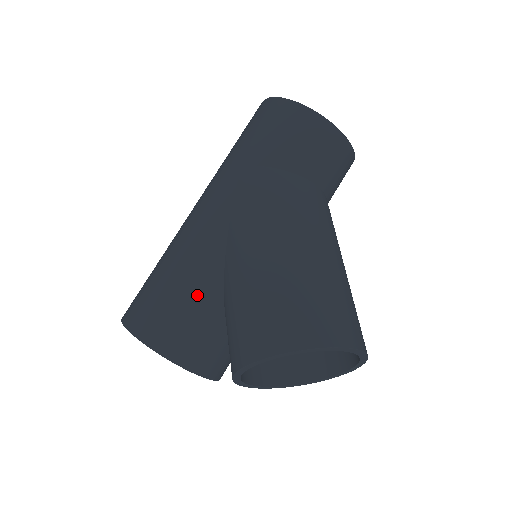
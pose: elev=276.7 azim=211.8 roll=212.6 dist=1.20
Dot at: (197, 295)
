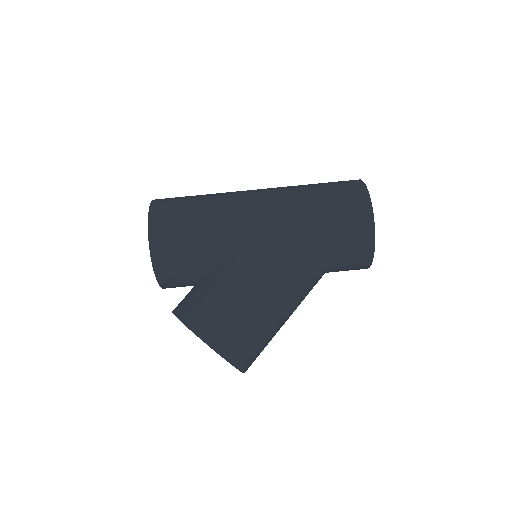
Dot at: (203, 254)
